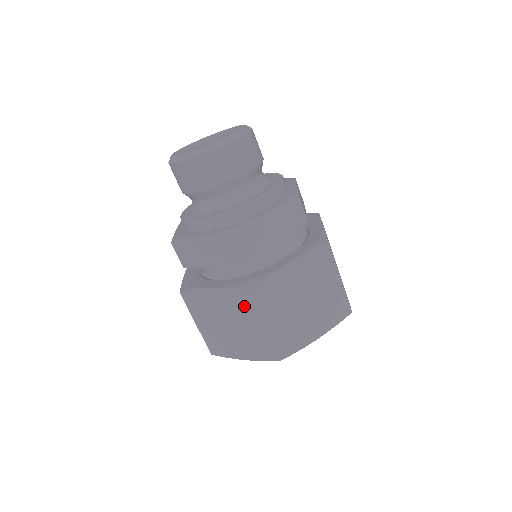
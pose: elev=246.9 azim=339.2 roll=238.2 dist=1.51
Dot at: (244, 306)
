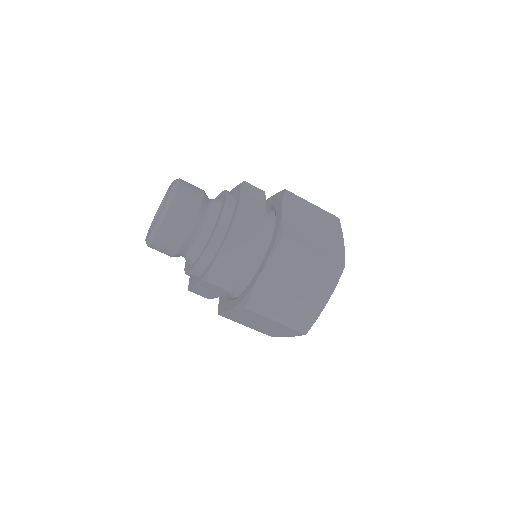
Dot at: (253, 315)
